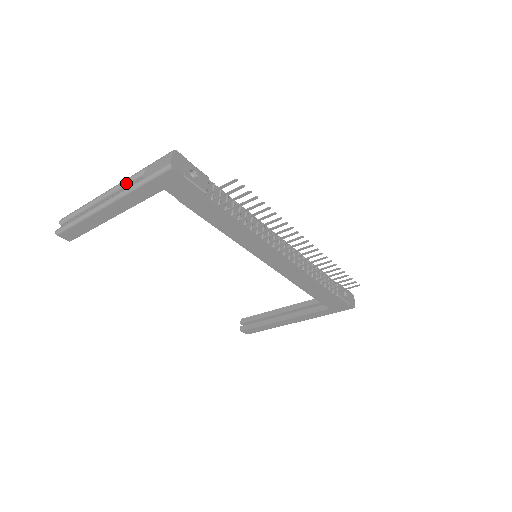
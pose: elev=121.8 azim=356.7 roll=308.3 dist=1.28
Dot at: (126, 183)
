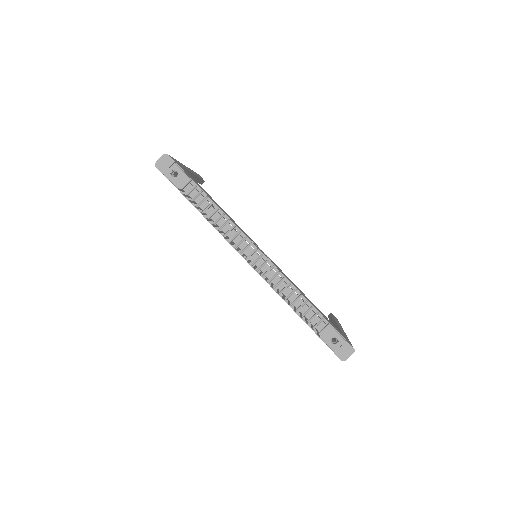
Dot at: occluded
